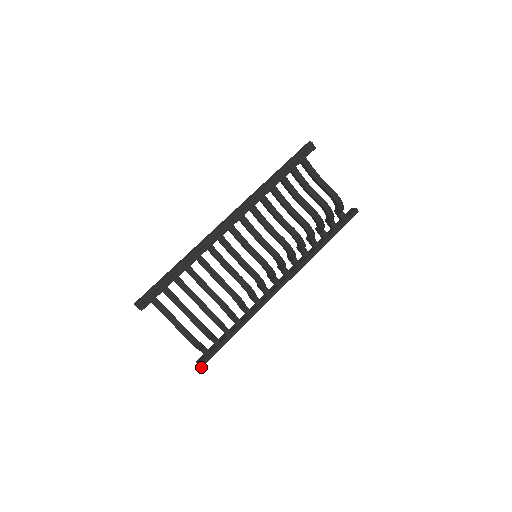
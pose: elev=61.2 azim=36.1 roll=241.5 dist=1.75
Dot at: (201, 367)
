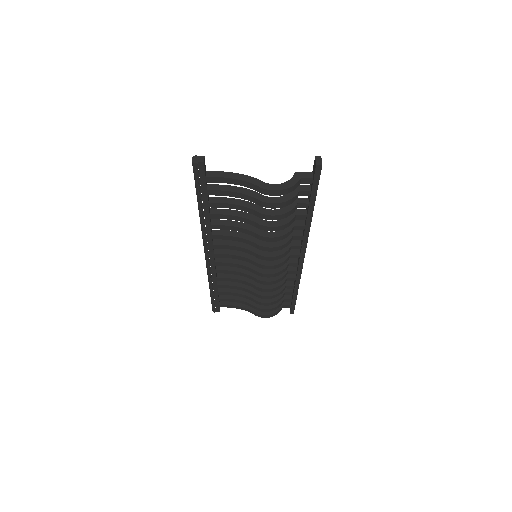
Dot at: (293, 313)
